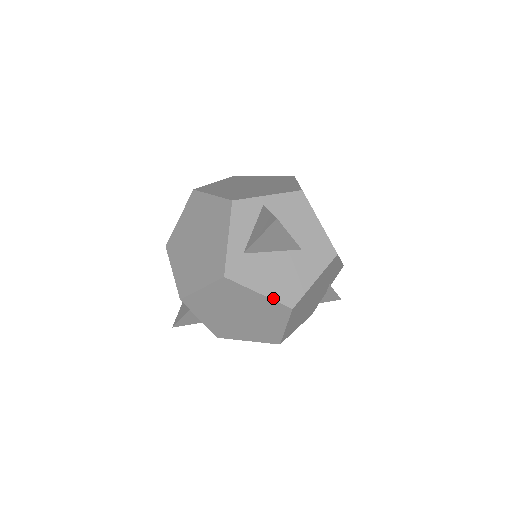
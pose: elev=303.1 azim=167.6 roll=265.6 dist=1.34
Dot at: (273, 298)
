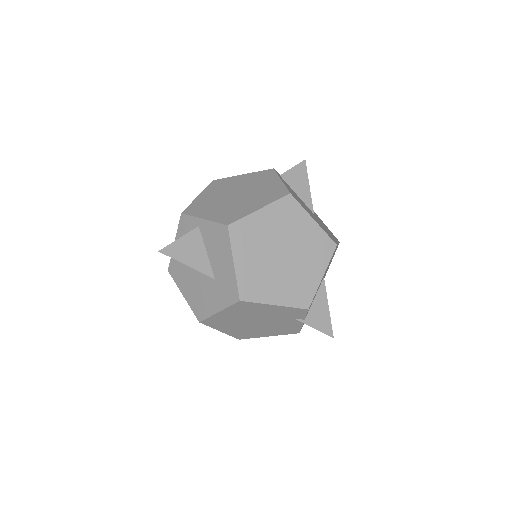
Dot at: (190, 305)
